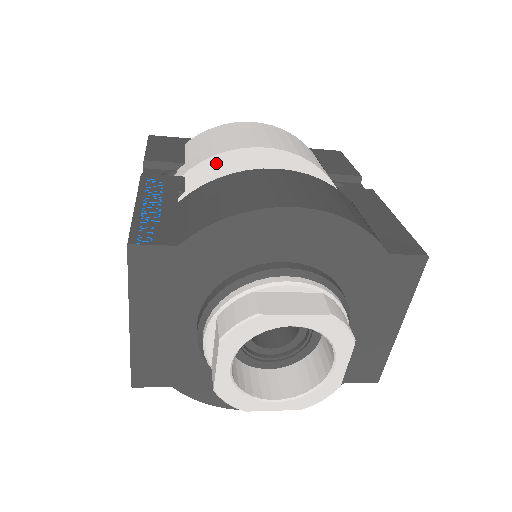
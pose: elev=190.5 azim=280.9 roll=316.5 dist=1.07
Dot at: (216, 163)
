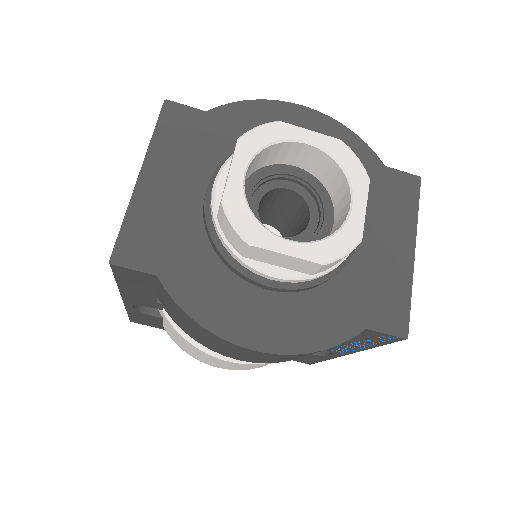
Dot at: occluded
